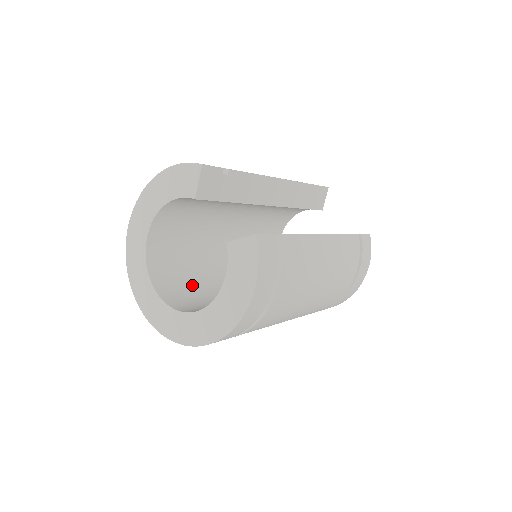
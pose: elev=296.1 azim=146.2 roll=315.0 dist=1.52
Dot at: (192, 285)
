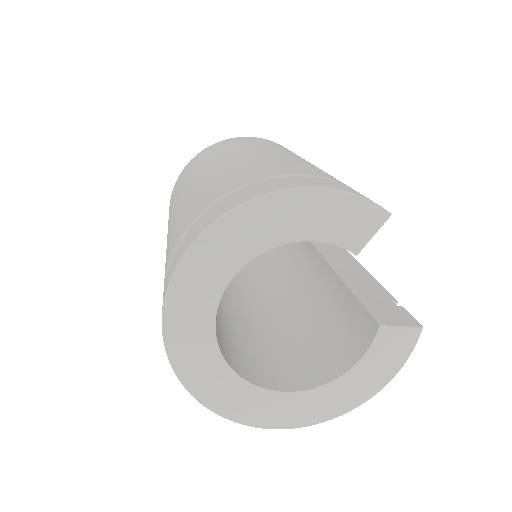
Dot at: occluded
